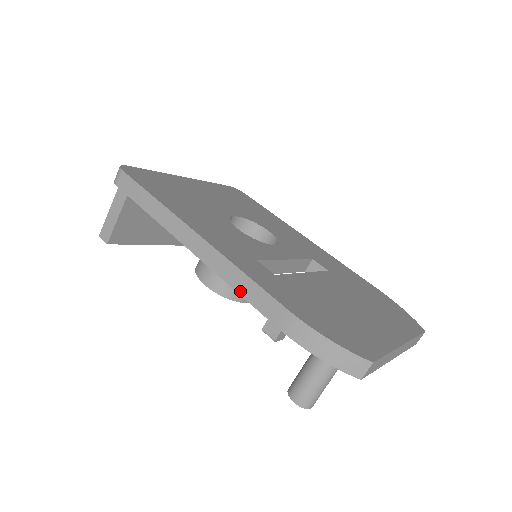
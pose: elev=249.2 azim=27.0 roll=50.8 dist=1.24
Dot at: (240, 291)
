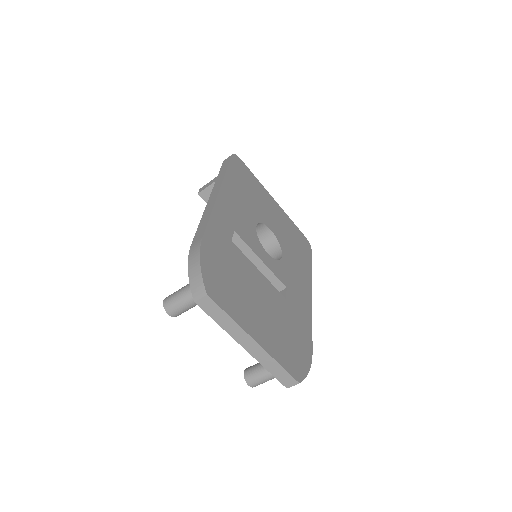
Dot at: (200, 223)
